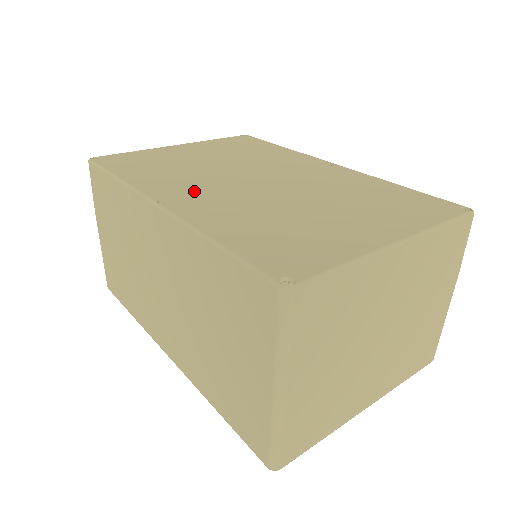
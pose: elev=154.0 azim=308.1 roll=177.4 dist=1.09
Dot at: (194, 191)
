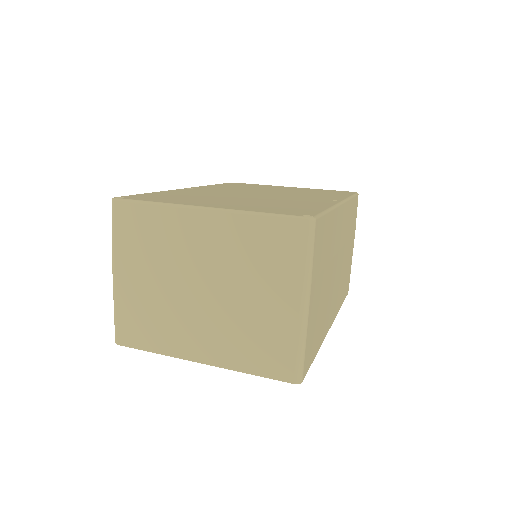
Dot at: (215, 190)
